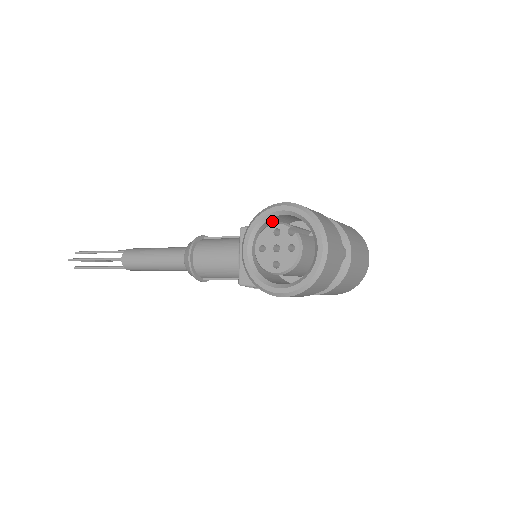
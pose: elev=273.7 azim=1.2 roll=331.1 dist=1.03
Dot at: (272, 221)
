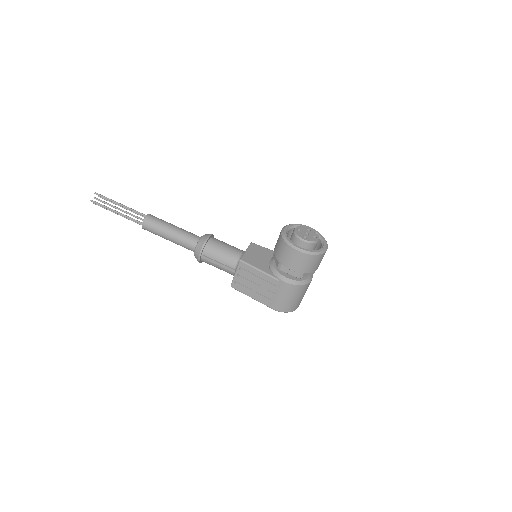
Dot at: occluded
